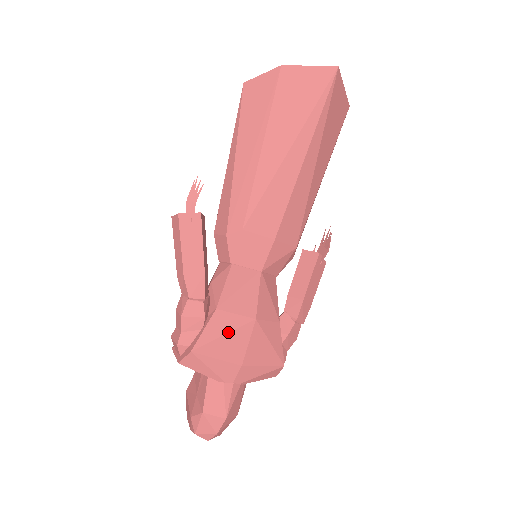
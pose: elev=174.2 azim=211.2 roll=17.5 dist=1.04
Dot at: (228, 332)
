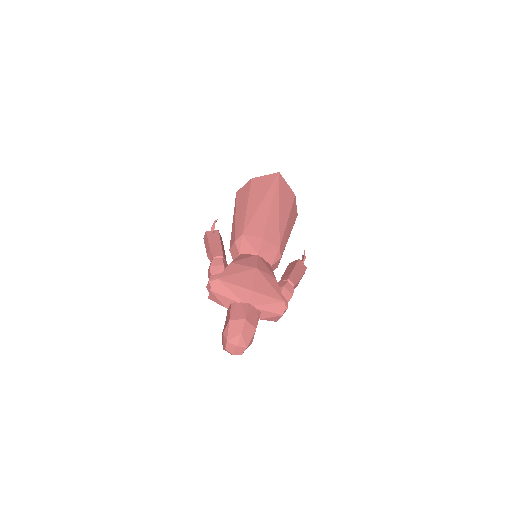
Dot at: (239, 272)
